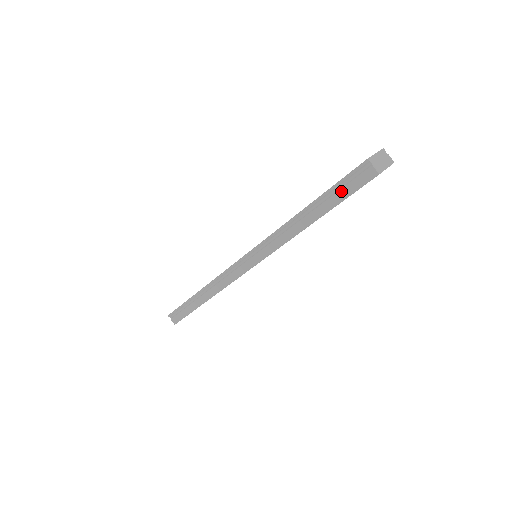
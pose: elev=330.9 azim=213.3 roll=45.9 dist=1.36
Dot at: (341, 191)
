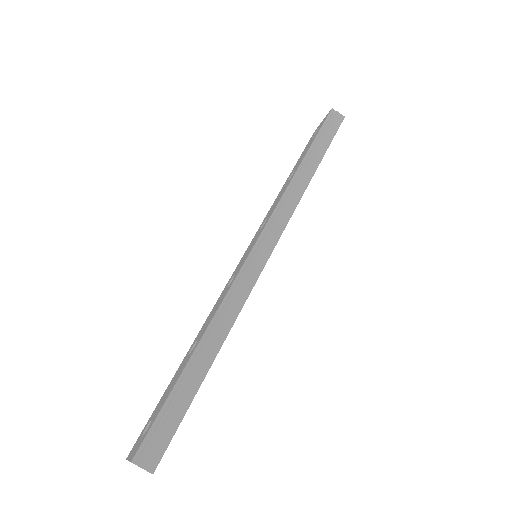
Dot at: (326, 135)
